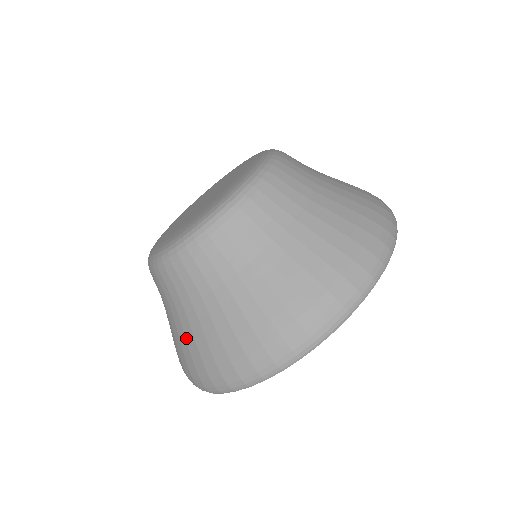
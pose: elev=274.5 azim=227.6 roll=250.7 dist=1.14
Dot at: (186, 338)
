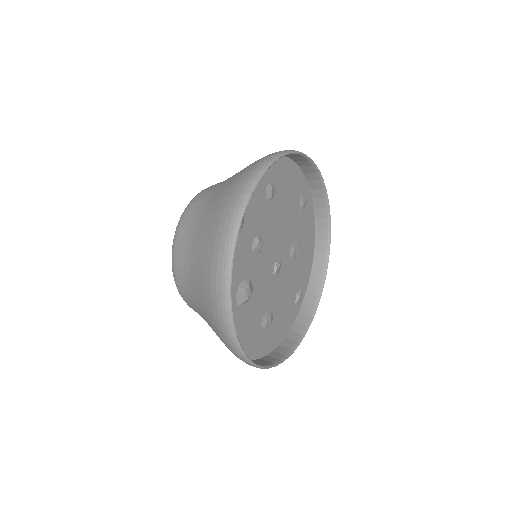
Dot at: occluded
